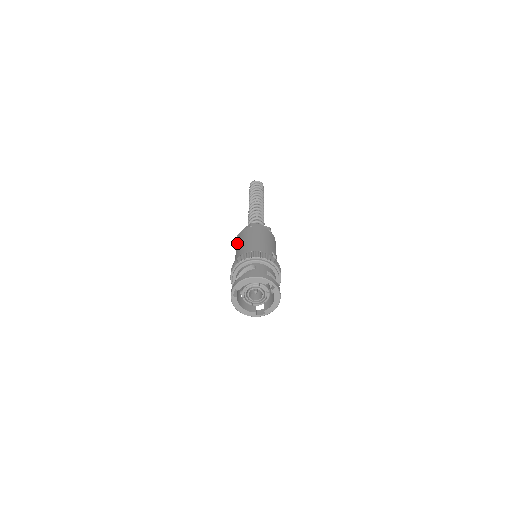
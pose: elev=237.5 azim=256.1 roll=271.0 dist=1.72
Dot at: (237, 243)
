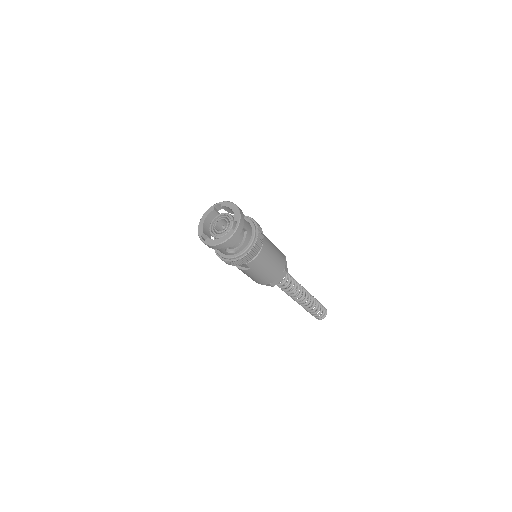
Dot at: occluded
